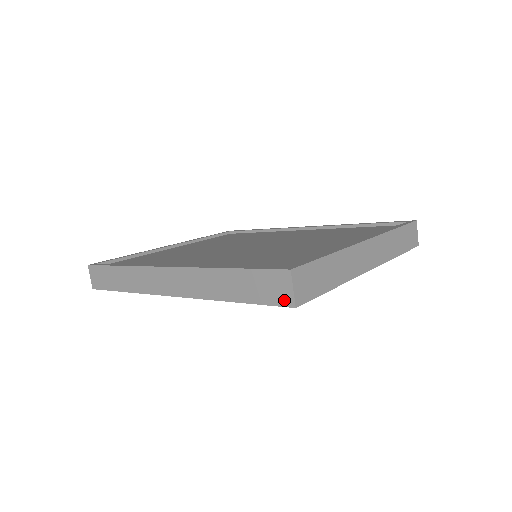
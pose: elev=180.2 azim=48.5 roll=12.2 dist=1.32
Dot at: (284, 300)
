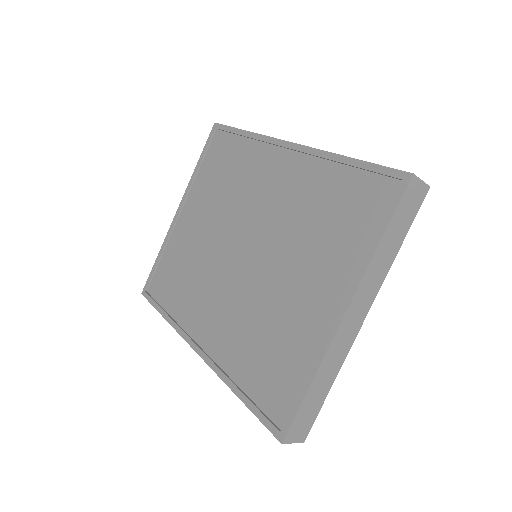
Dot at: occluded
